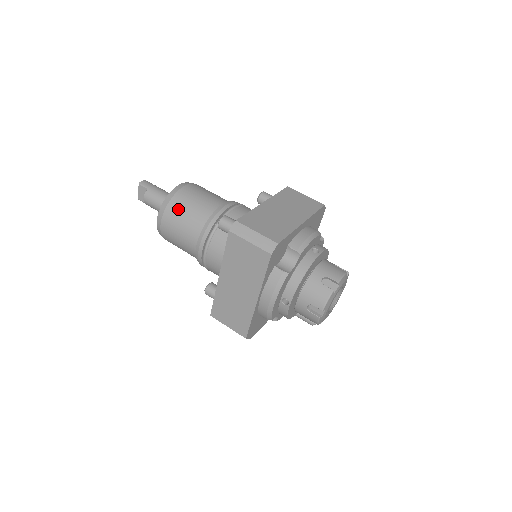
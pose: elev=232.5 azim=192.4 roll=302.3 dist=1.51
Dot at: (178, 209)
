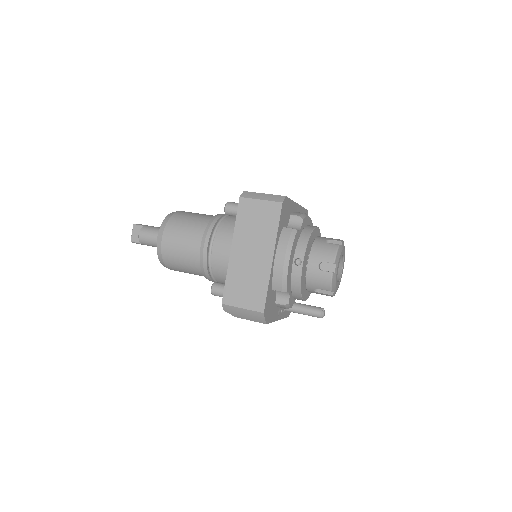
Dot at: (180, 220)
